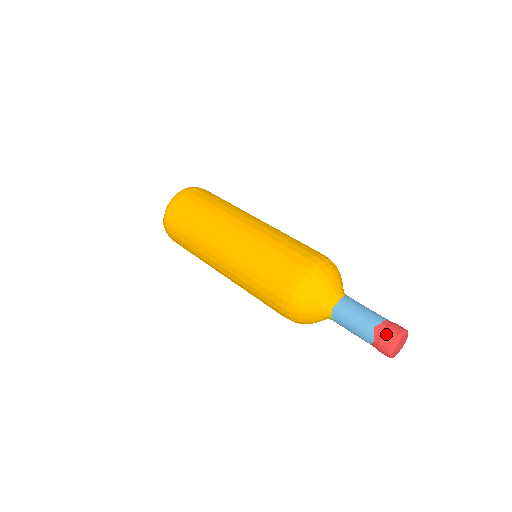
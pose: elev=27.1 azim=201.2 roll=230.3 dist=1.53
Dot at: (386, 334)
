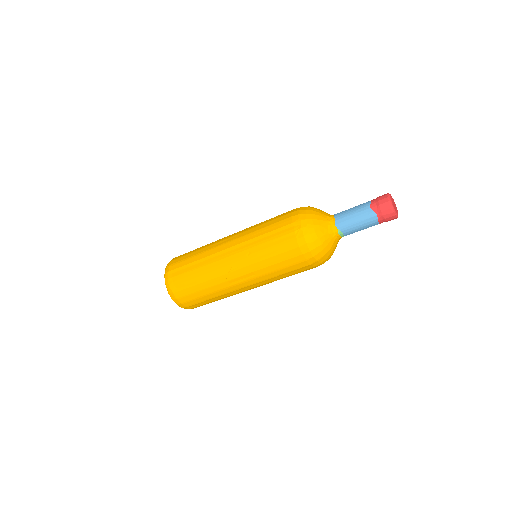
Dot at: (380, 203)
